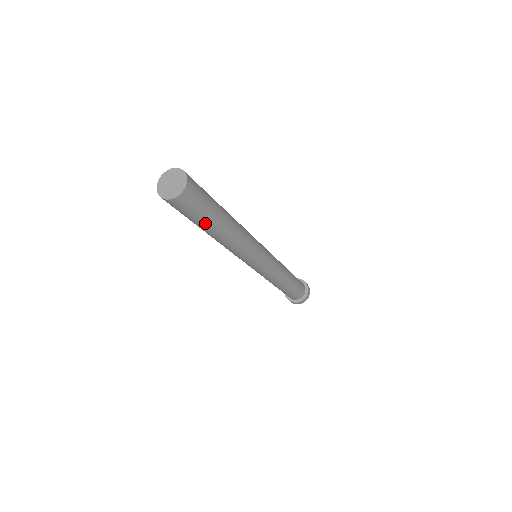
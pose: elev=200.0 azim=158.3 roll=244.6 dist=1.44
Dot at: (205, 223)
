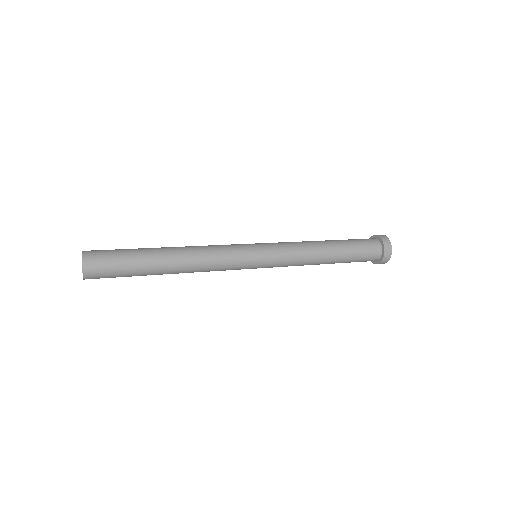
Dot at: (138, 271)
